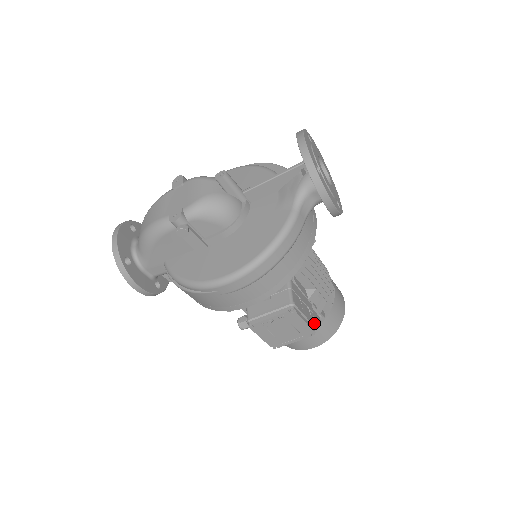
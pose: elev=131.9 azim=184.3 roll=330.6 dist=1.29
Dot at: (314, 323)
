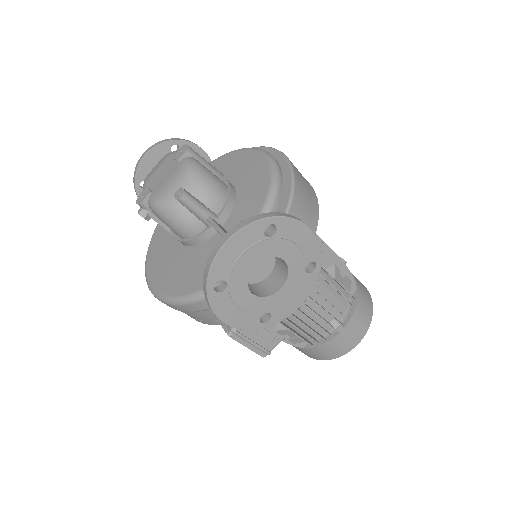
Dot at: occluded
